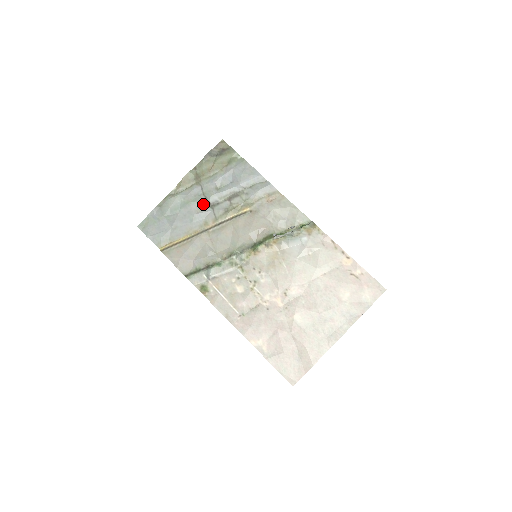
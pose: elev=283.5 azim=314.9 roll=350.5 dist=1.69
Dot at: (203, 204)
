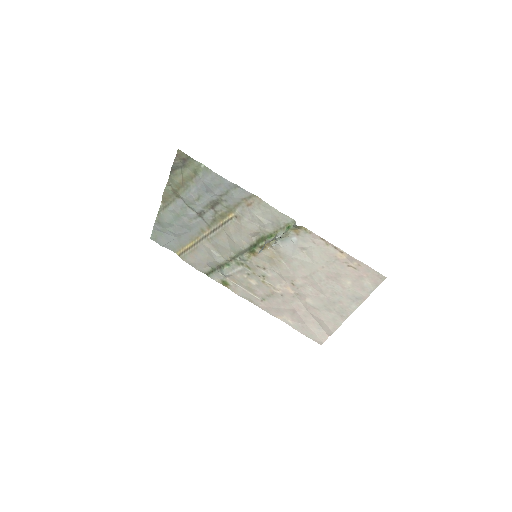
Dot at: (192, 215)
